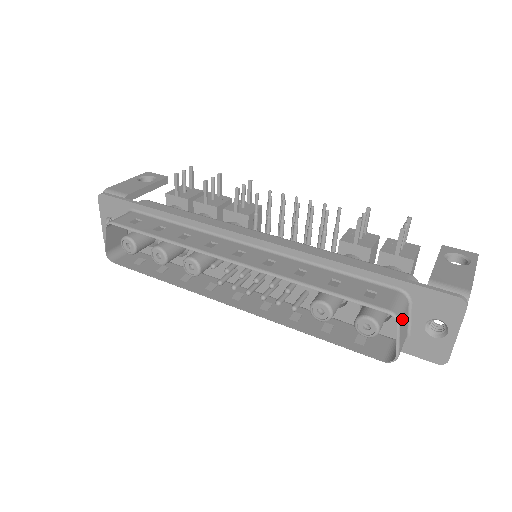
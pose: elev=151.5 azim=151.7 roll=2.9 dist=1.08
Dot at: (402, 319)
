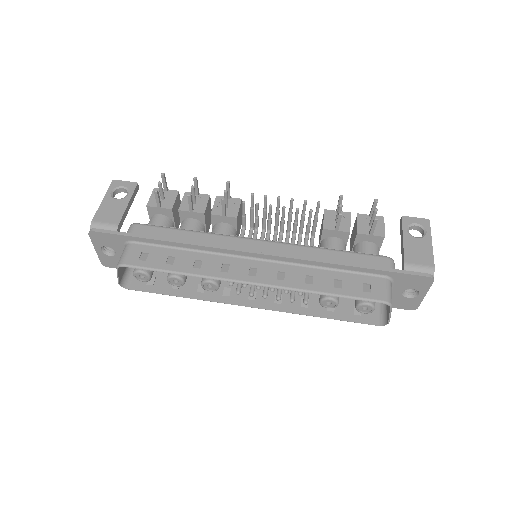
Dot at: occluded
